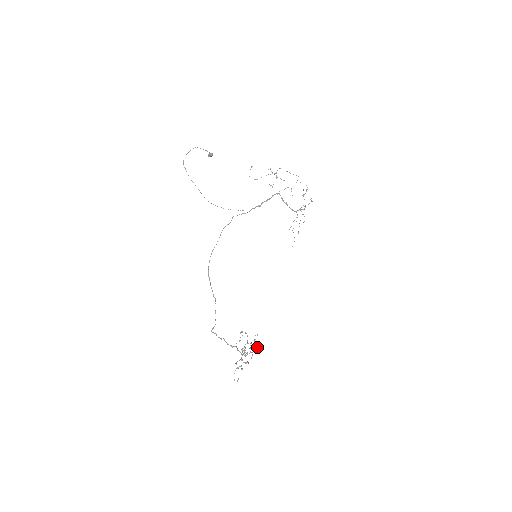
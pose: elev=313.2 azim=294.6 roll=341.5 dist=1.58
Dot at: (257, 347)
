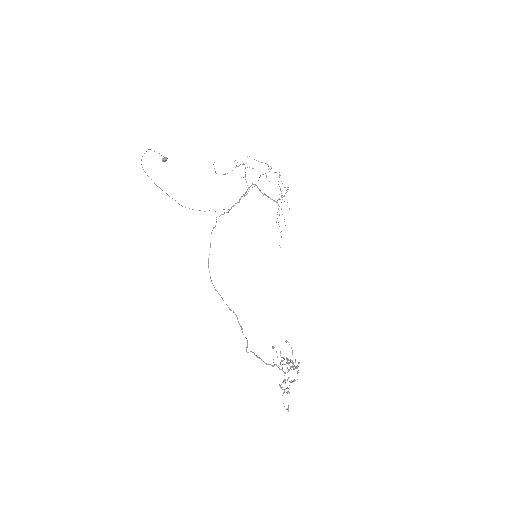
Dot at: (295, 360)
